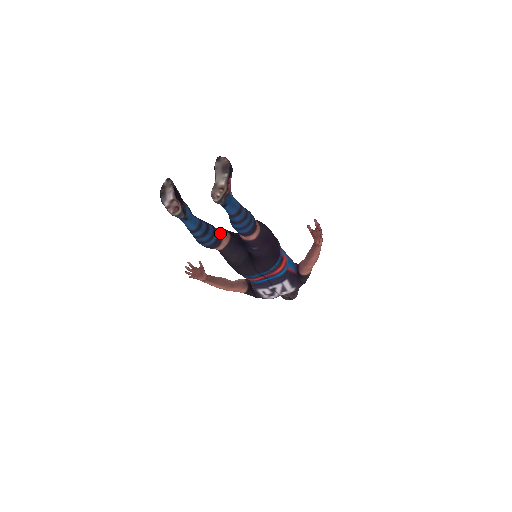
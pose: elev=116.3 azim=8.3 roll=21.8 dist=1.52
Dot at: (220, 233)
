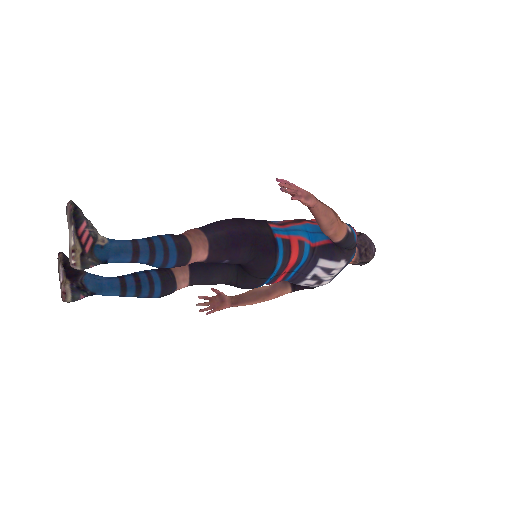
Dot at: (167, 271)
